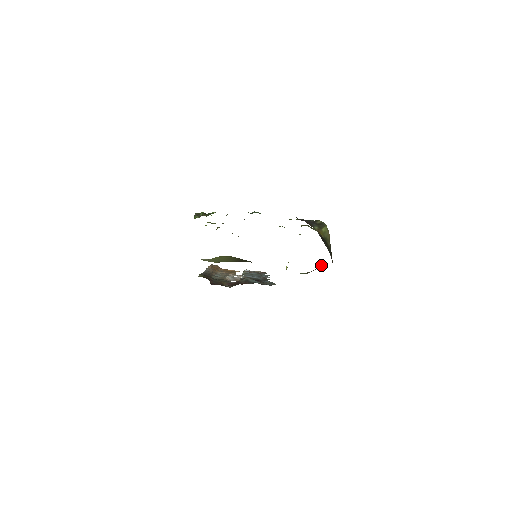
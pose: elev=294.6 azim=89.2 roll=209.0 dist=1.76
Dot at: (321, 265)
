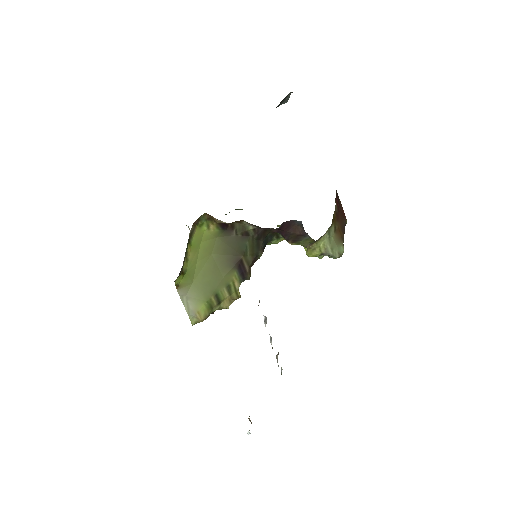
Dot at: (340, 210)
